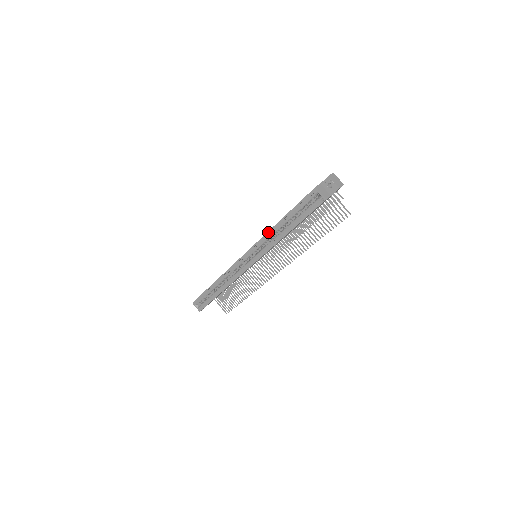
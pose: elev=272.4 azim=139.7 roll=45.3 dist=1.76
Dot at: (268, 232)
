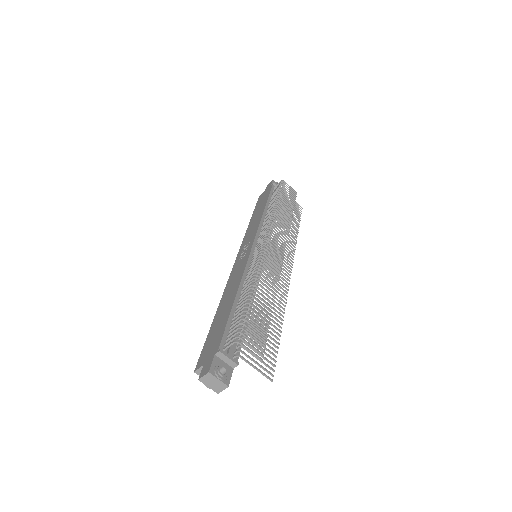
Dot at: (223, 295)
